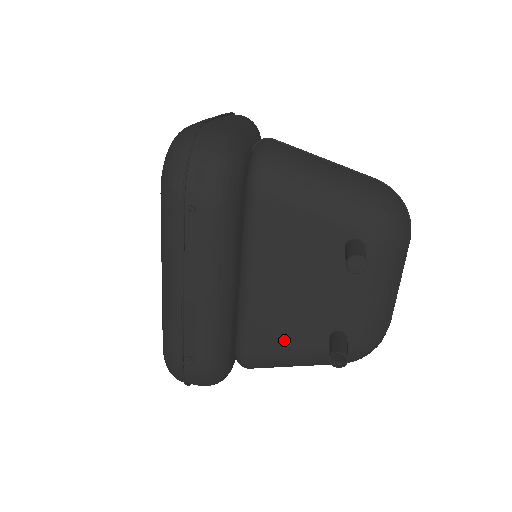
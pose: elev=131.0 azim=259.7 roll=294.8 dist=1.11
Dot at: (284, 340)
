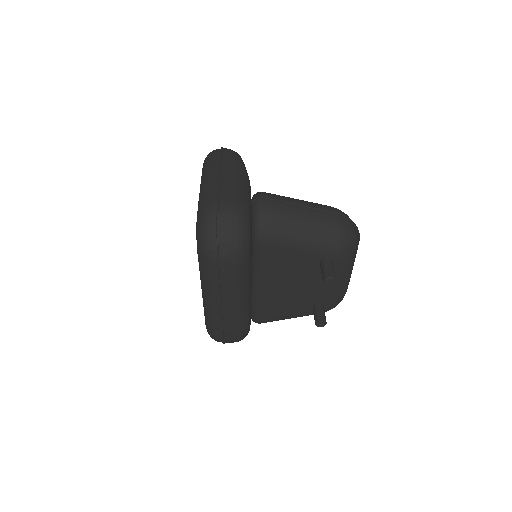
Dot at: (284, 310)
